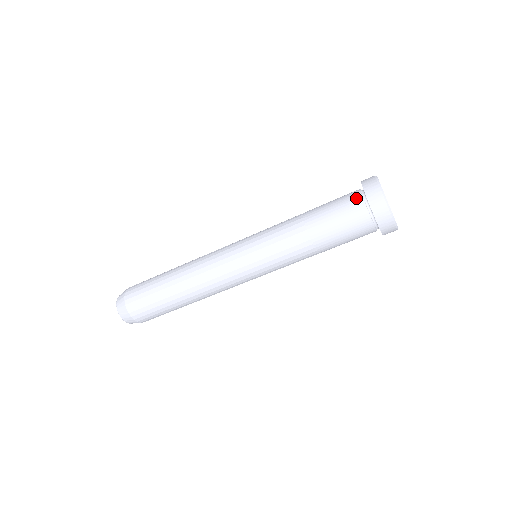
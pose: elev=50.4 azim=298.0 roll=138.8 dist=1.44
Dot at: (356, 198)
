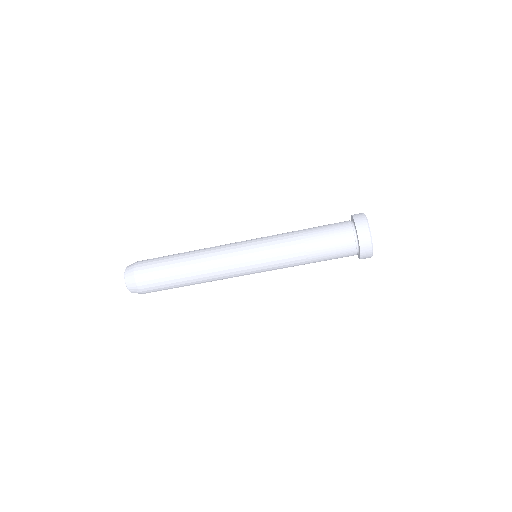
Dot at: (350, 238)
